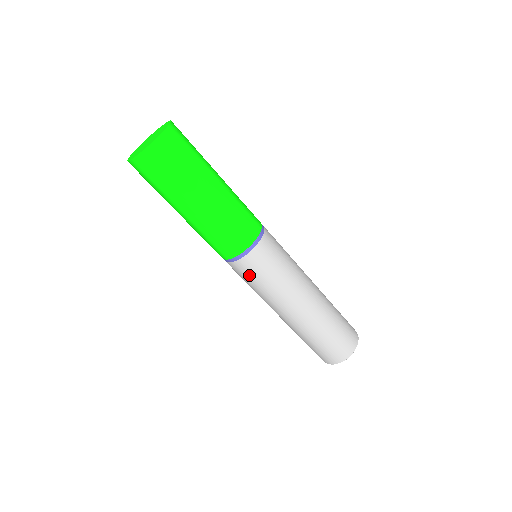
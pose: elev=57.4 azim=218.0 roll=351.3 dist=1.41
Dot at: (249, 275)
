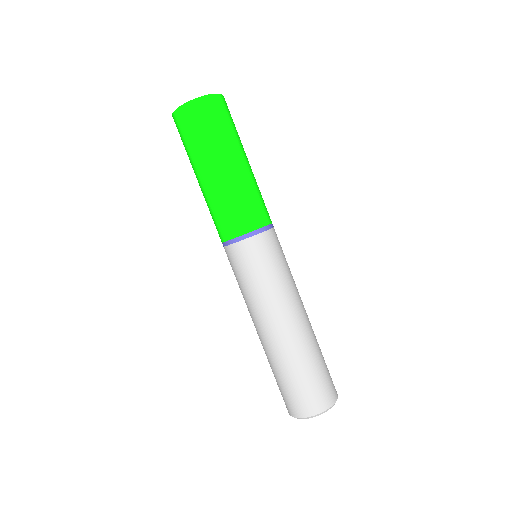
Dot at: (232, 267)
